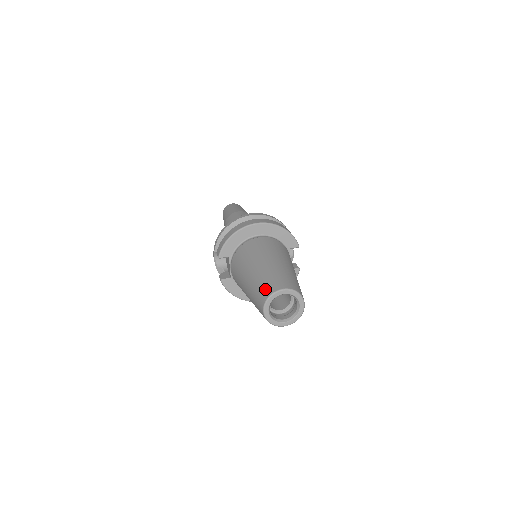
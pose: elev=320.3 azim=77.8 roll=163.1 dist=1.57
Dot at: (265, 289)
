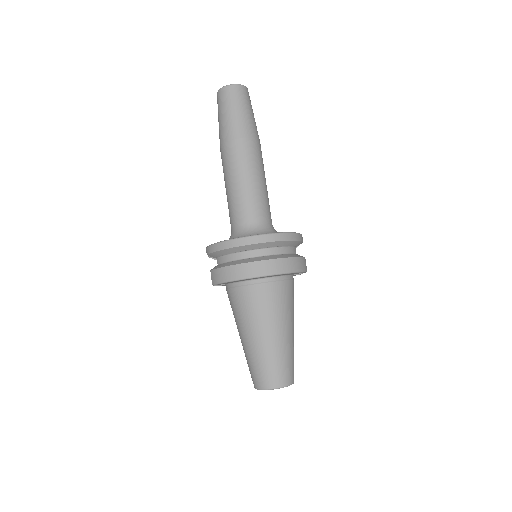
Dot at: (259, 378)
